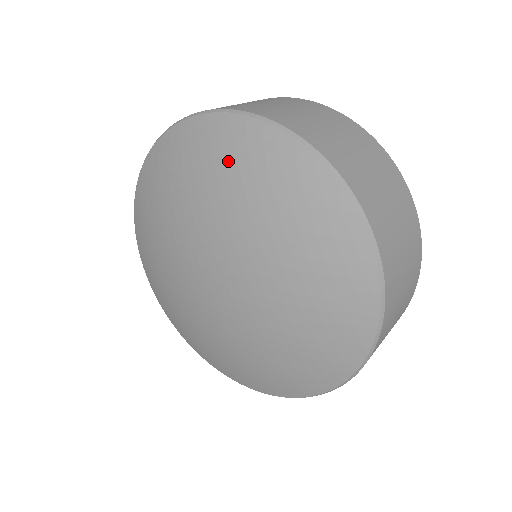
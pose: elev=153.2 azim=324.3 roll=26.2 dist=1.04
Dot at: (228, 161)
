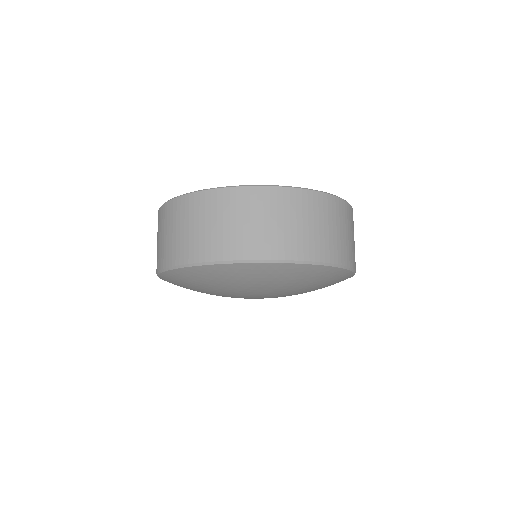
Dot at: (325, 282)
